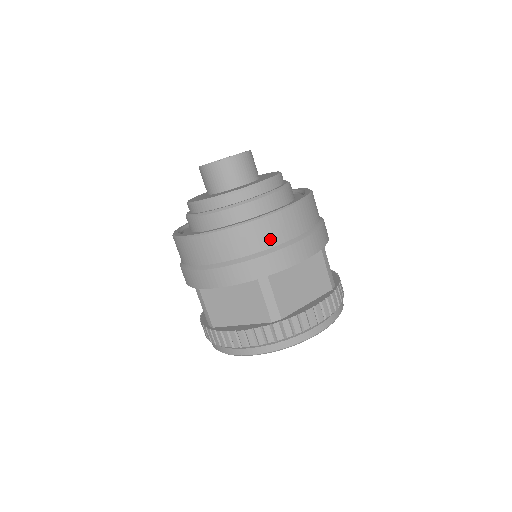
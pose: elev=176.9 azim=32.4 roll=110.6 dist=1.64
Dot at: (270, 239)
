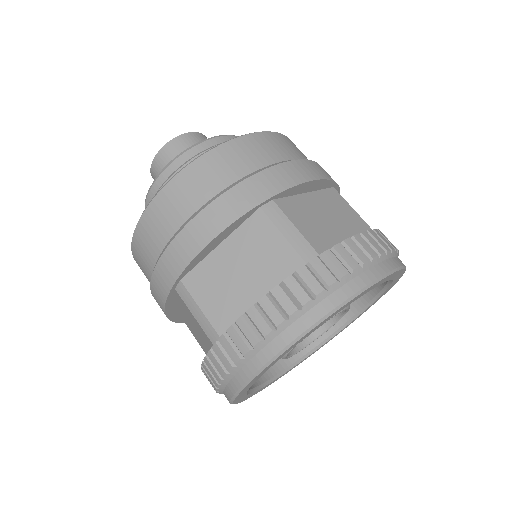
Dot at: (259, 158)
